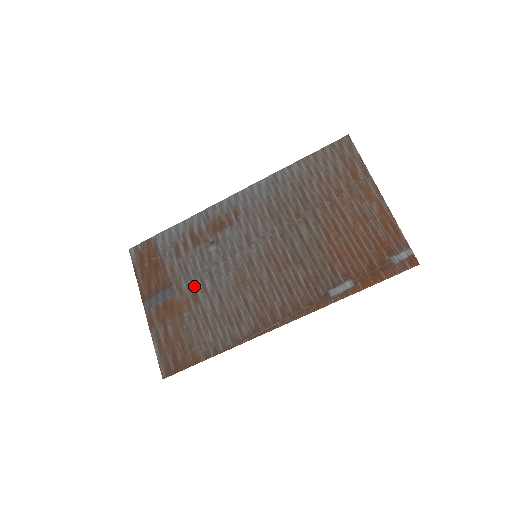
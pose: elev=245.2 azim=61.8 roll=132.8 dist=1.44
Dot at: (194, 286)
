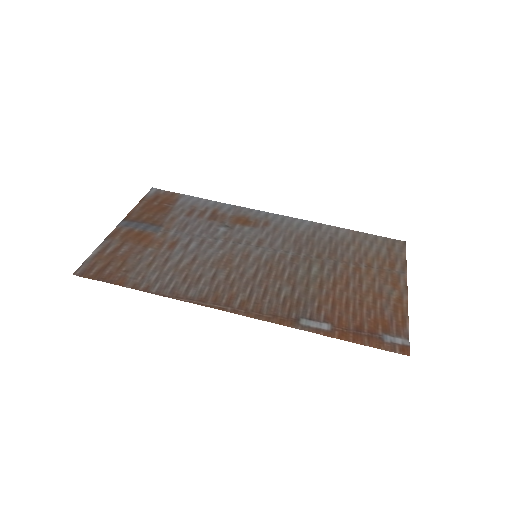
Dot at: (180, 238)
